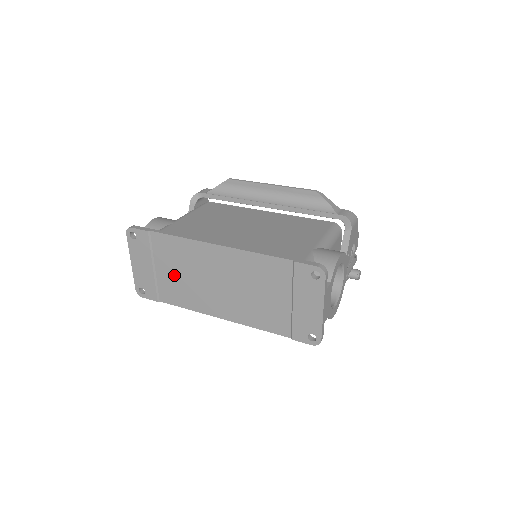
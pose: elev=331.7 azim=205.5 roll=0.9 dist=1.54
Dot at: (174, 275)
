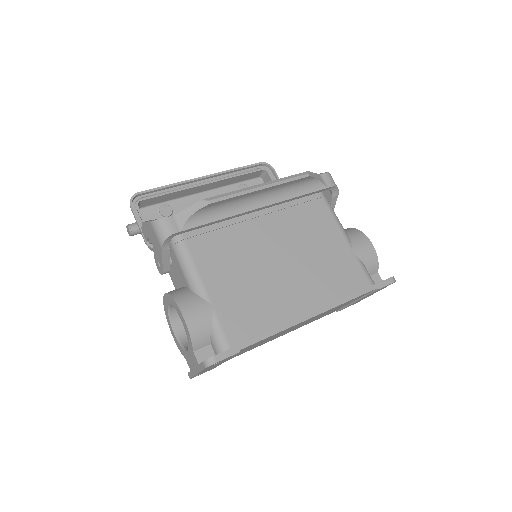
Dot at: occluded
